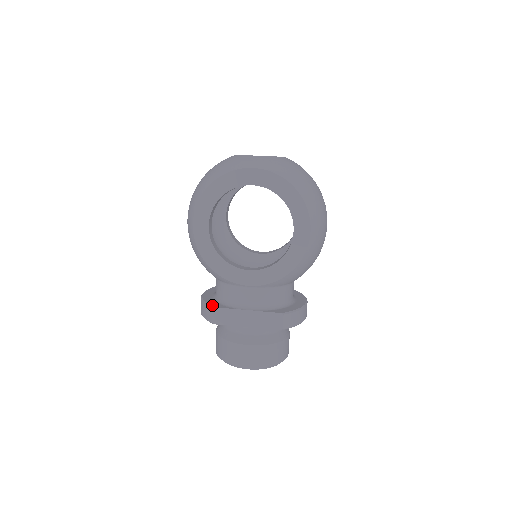
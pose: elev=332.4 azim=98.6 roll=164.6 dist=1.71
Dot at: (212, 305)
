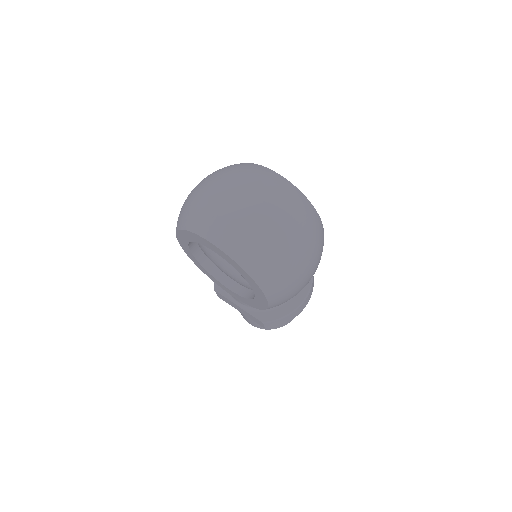
Dot at: (216, 286)
